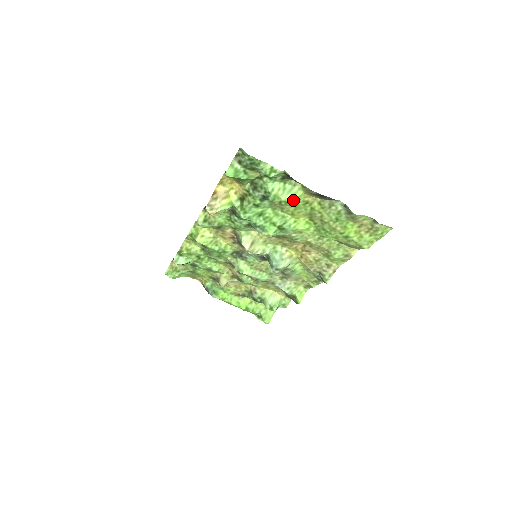
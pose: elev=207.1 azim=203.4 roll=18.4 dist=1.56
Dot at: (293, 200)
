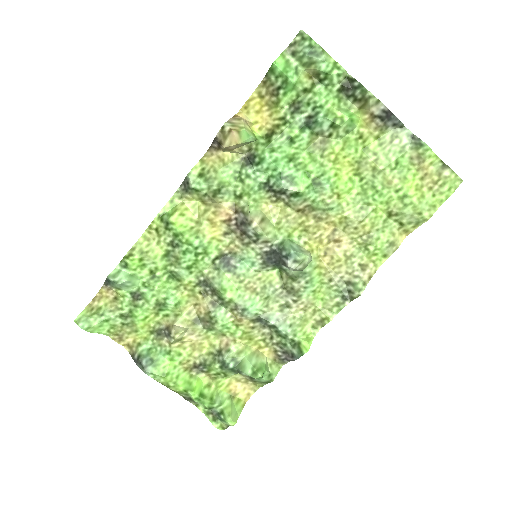
Dot at: (351, 119)
